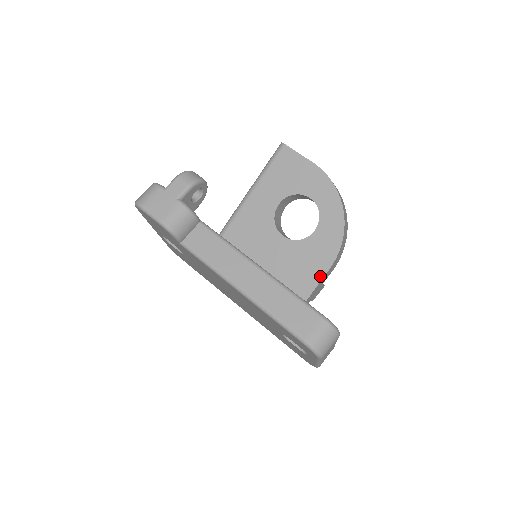
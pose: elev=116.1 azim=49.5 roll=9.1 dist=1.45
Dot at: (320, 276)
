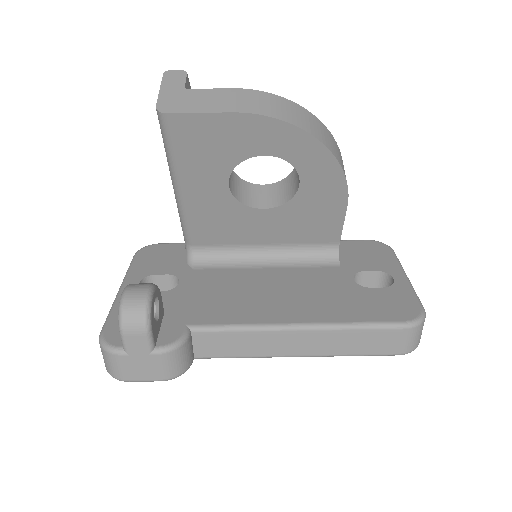
Dot at: (340, 218)
